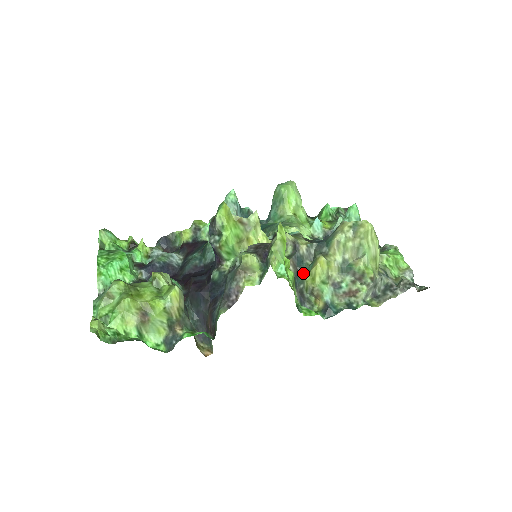
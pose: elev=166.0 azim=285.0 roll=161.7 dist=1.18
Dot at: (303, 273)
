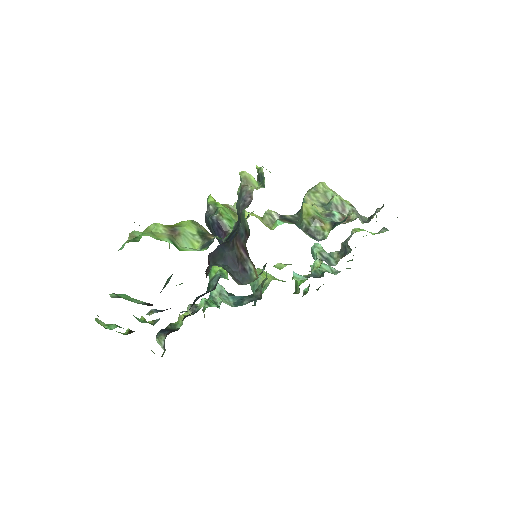
Dot at: (299, 222)
